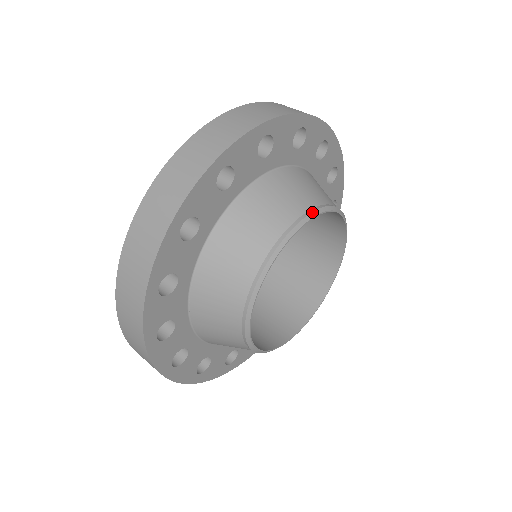
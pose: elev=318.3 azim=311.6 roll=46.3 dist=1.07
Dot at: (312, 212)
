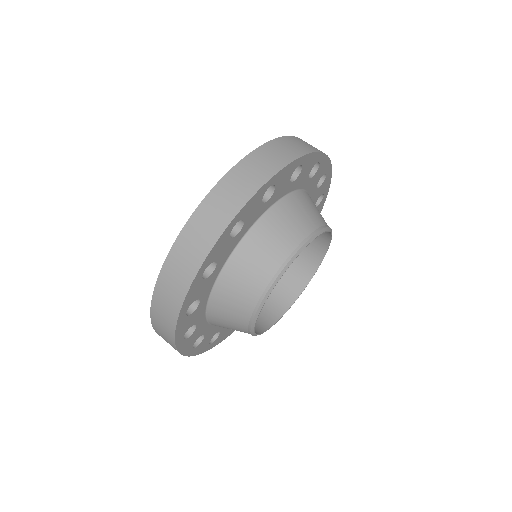
Dot at: (287, 263)
